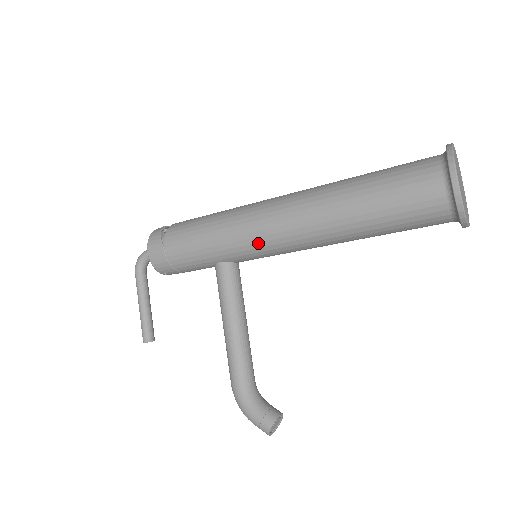
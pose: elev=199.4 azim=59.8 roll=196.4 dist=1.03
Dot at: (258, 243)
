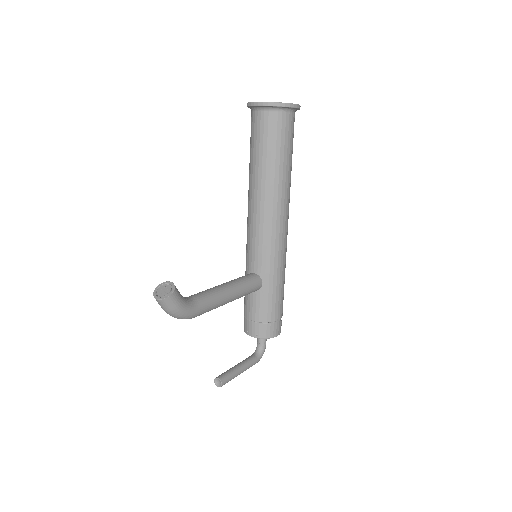
Dot at: occluded
